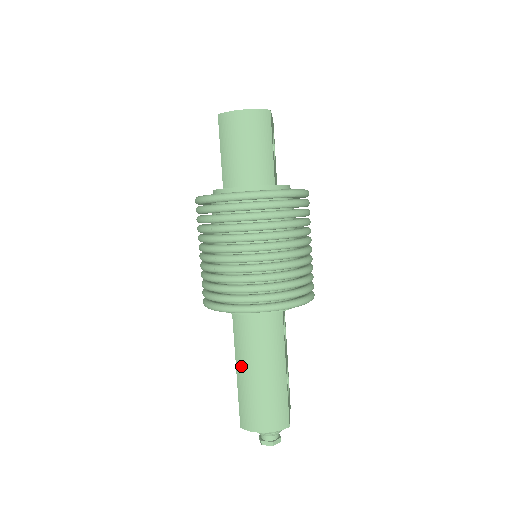
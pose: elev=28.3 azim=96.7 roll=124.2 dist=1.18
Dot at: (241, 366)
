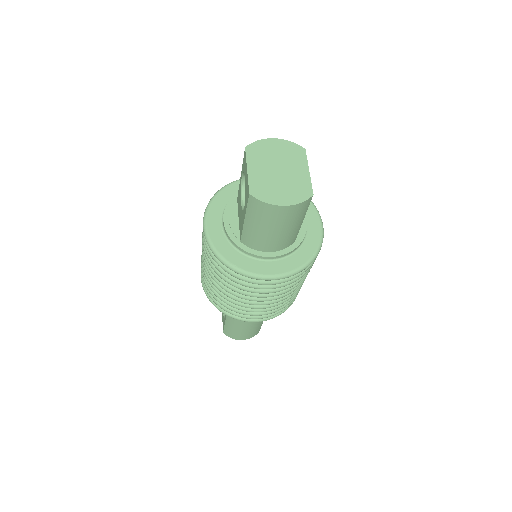
Dot at: (232, 319)
